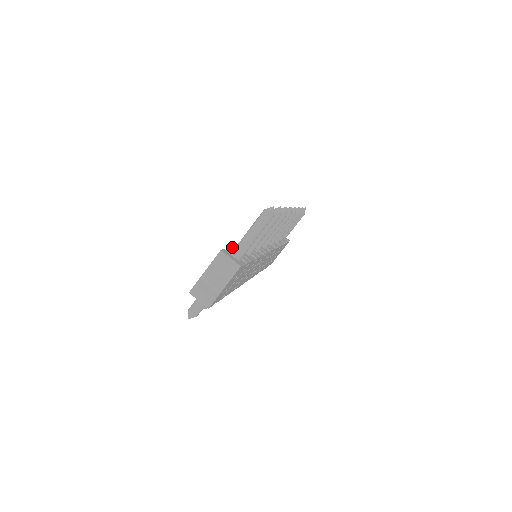
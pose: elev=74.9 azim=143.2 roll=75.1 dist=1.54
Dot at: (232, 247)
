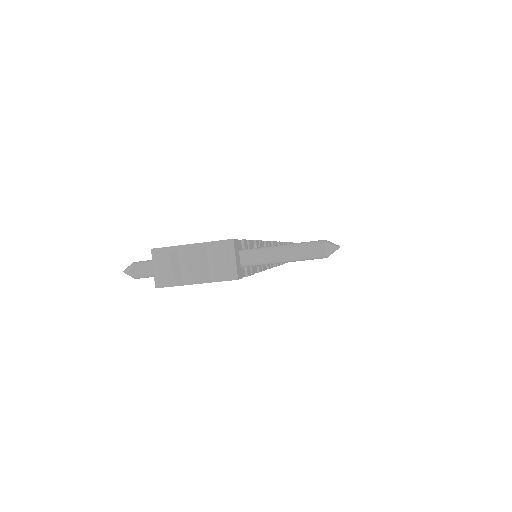
Dot at: (247, 241)
